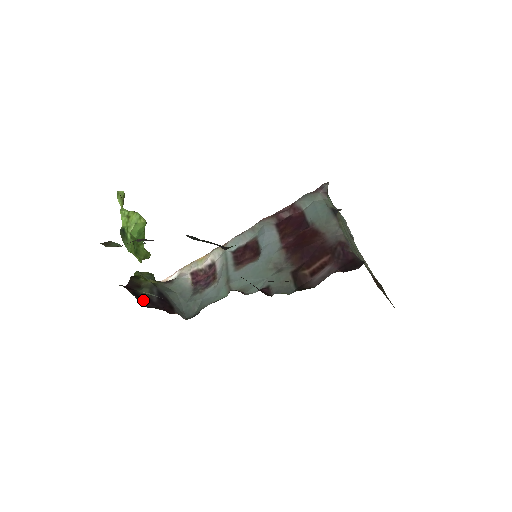
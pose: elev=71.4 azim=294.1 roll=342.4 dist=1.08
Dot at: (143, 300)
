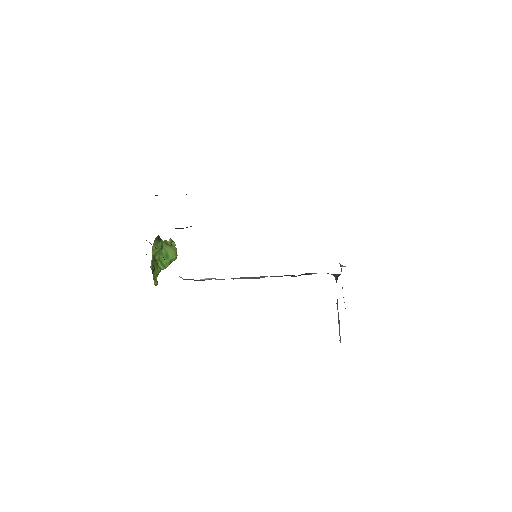
Dot at: occluded
